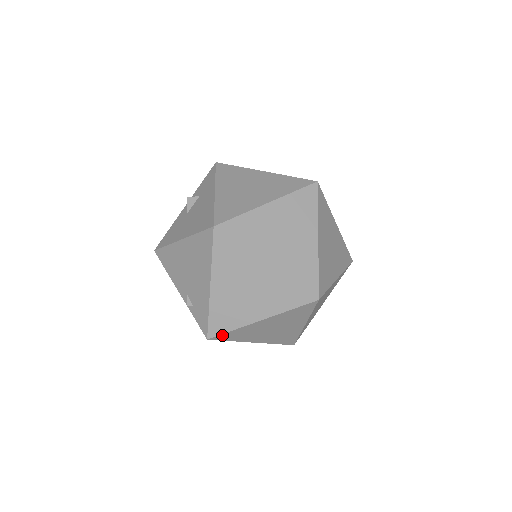
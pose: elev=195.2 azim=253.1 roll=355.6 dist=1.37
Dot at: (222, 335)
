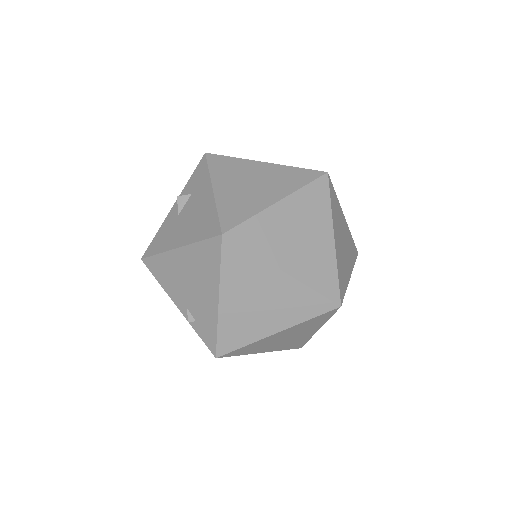
Dot at: (232, 352)
